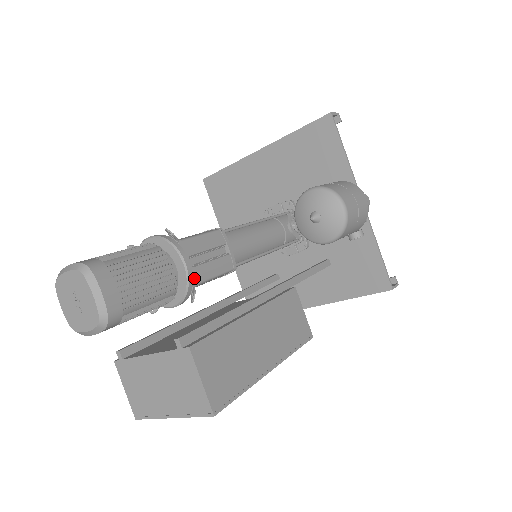
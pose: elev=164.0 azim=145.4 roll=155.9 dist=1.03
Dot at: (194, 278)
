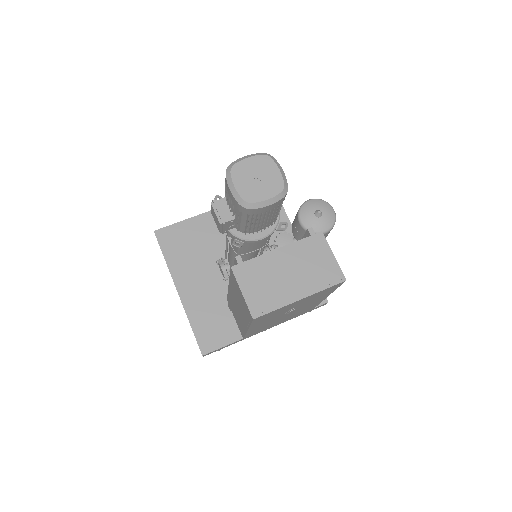
Dot at: occluded
